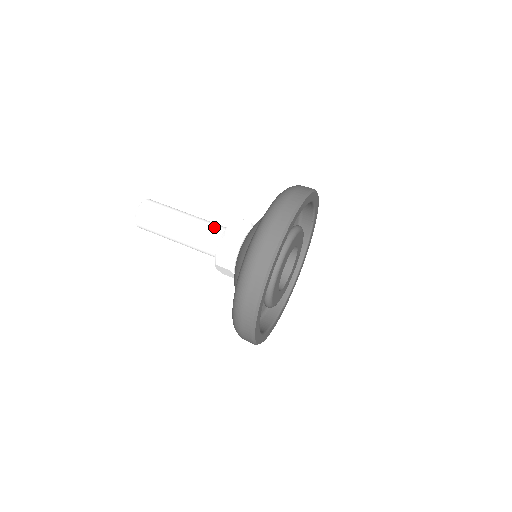
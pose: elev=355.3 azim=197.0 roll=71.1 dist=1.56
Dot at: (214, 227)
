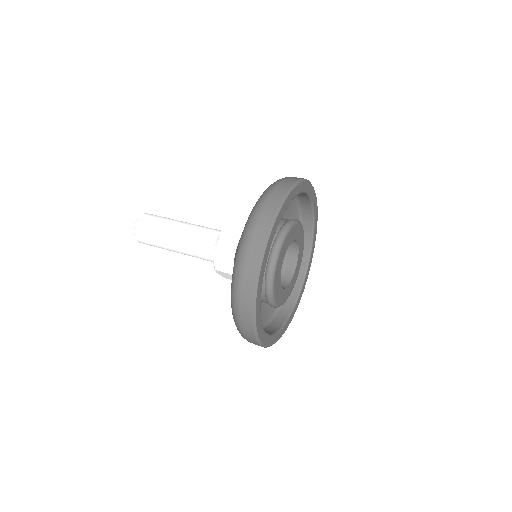
Dot at: (210, 232)
